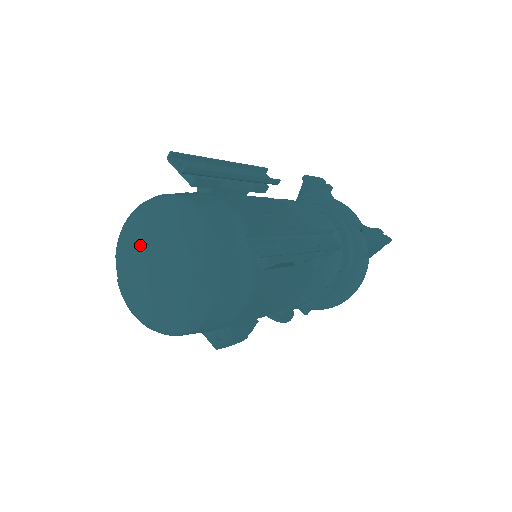
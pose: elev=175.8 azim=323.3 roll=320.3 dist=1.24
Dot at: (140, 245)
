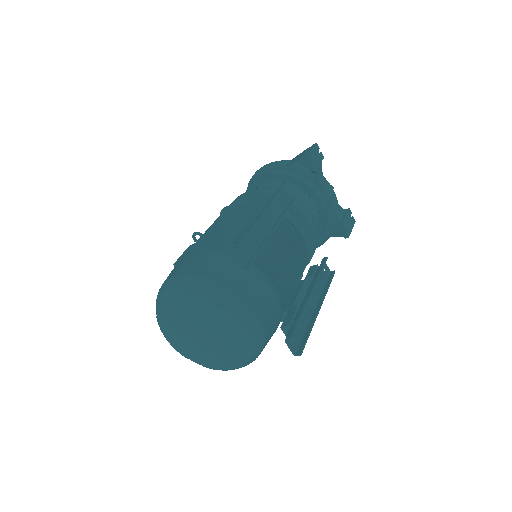
Dot at: (193, 317)
